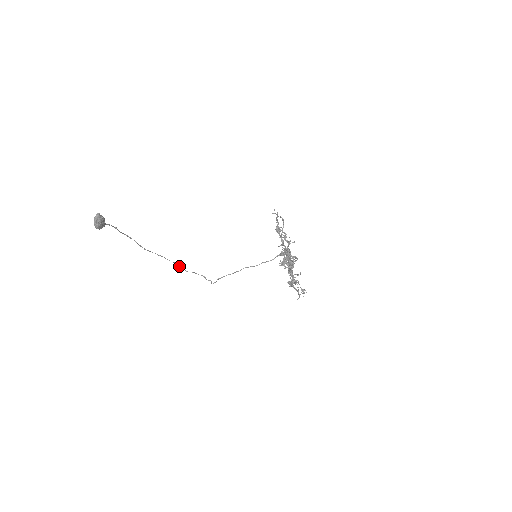
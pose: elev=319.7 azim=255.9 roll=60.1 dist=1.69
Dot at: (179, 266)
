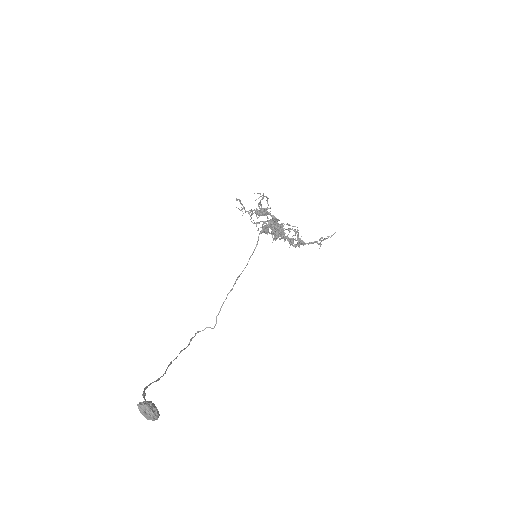
Dot at: occluded
